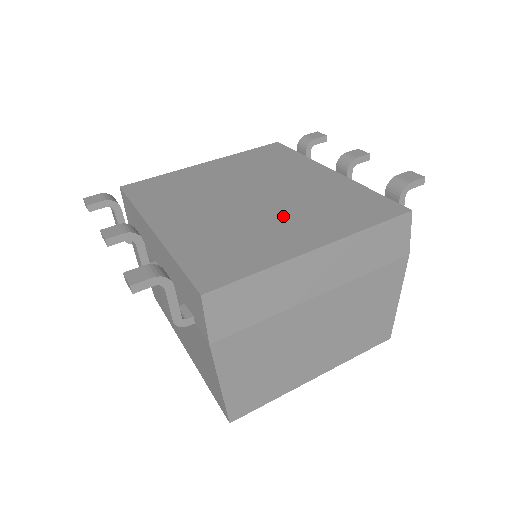
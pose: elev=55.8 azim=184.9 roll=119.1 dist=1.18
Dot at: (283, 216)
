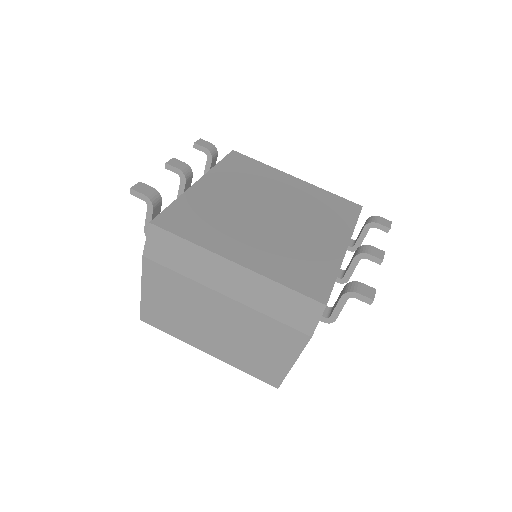
Dot at: (261, 236)
